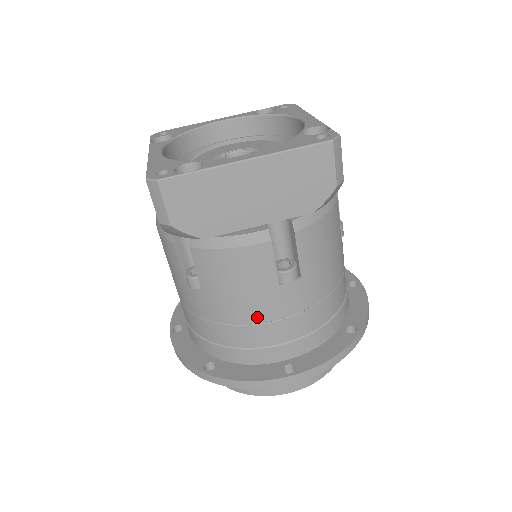
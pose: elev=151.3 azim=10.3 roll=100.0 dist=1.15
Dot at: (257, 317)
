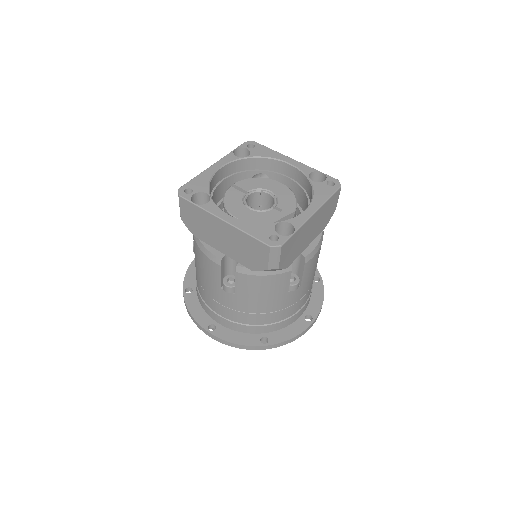
Dot at: (208, 291)
